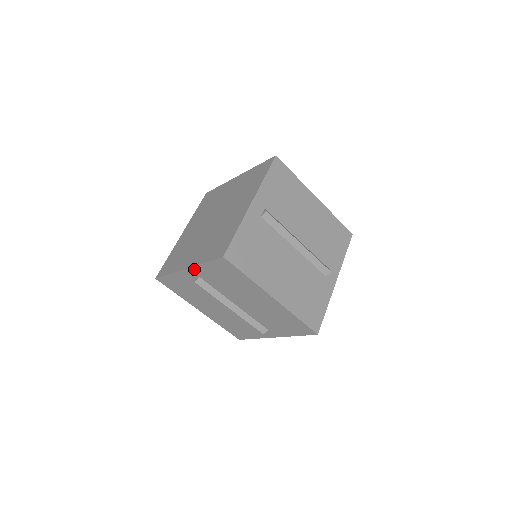
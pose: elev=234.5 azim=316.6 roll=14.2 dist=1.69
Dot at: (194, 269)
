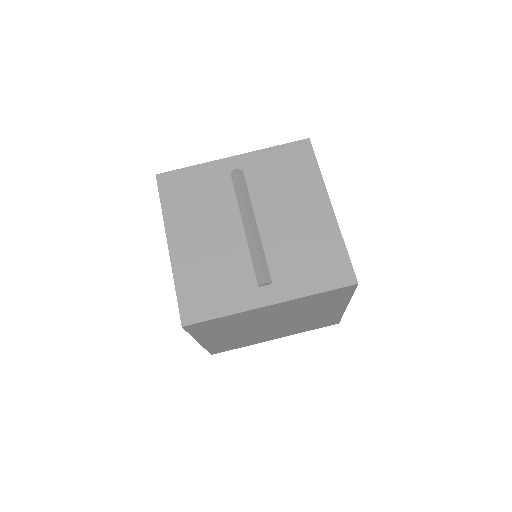
Dot at: (247, 157)
